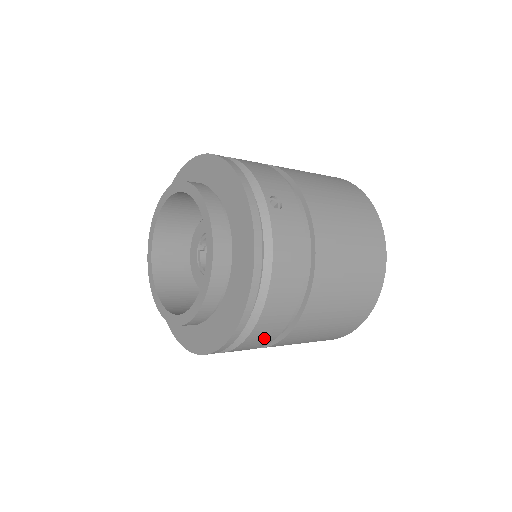
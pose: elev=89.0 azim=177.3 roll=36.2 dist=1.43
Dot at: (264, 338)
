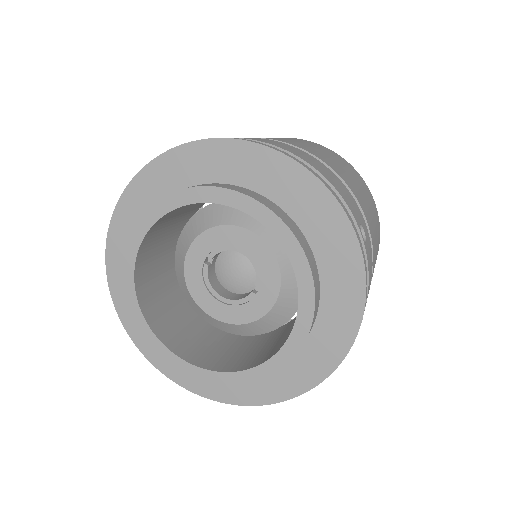
Dot at: occluded
